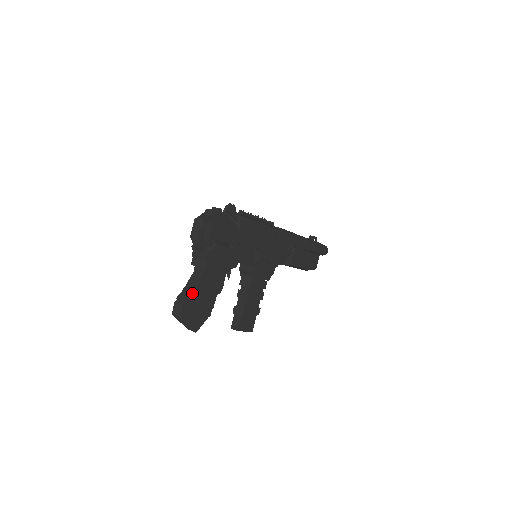
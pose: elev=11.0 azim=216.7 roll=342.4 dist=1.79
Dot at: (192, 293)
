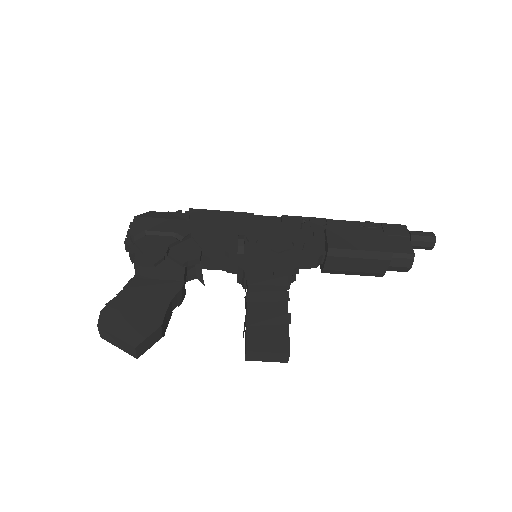
Dot at: (117, 294)
